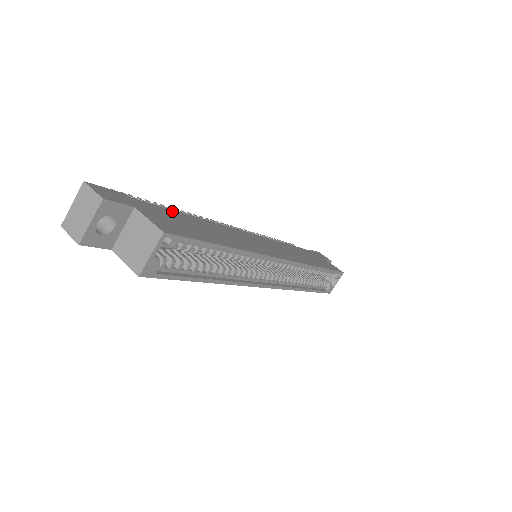
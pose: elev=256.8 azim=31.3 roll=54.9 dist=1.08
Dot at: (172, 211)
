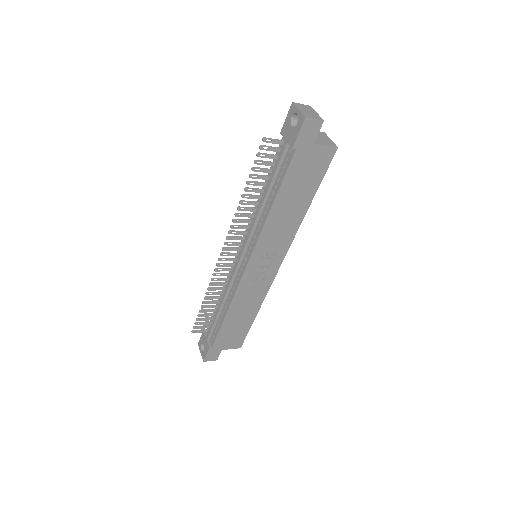
Dot at: occluded
